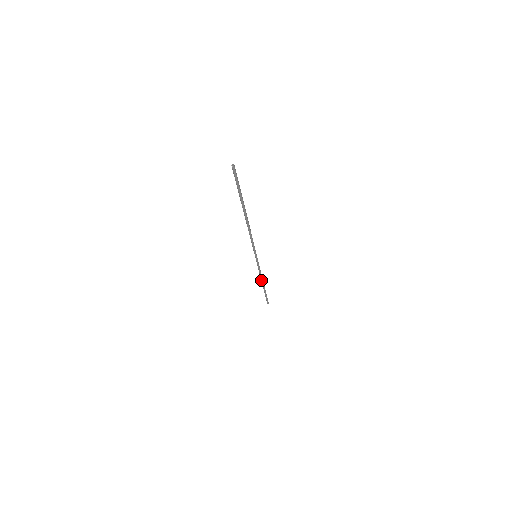
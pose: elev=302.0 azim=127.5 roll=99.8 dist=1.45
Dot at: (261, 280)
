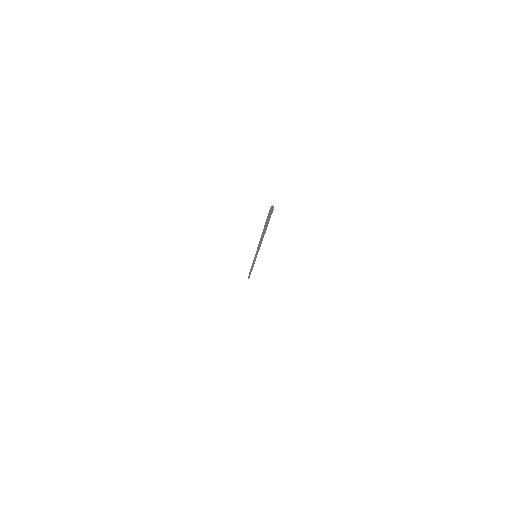
Dot at: (251, 268)
